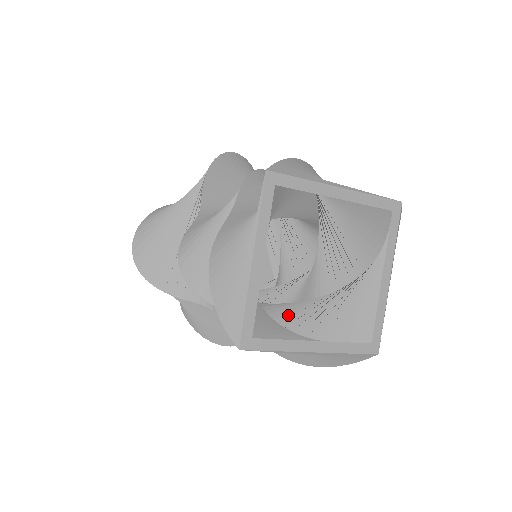
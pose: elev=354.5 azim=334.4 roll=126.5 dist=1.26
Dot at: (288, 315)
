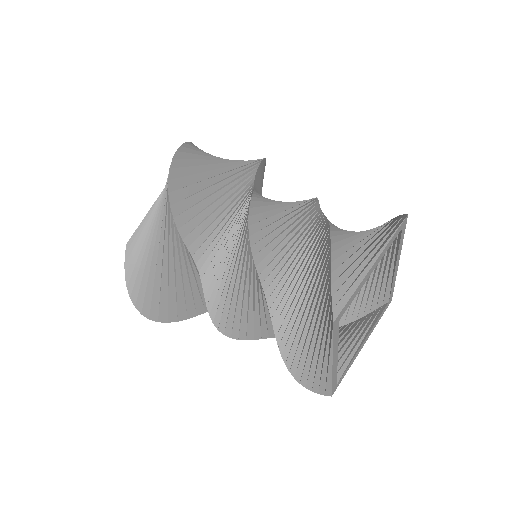
Dot at: occluded
